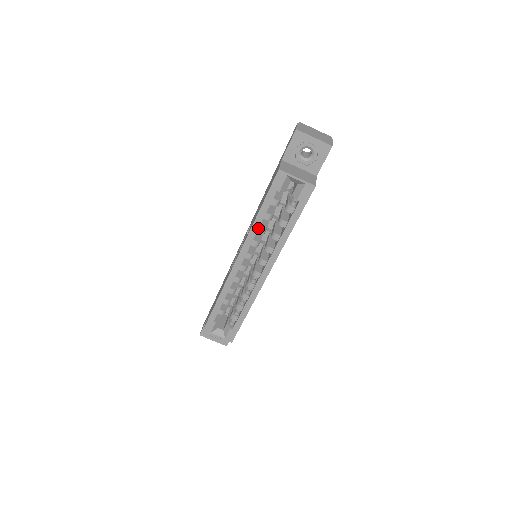
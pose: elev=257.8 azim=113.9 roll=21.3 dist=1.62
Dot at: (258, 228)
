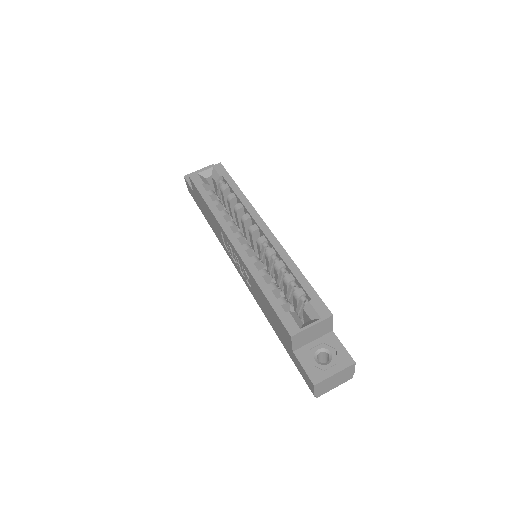
Dot at: (218, 210)
